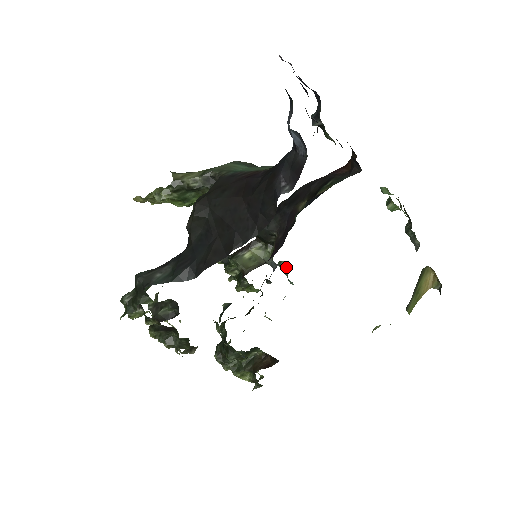
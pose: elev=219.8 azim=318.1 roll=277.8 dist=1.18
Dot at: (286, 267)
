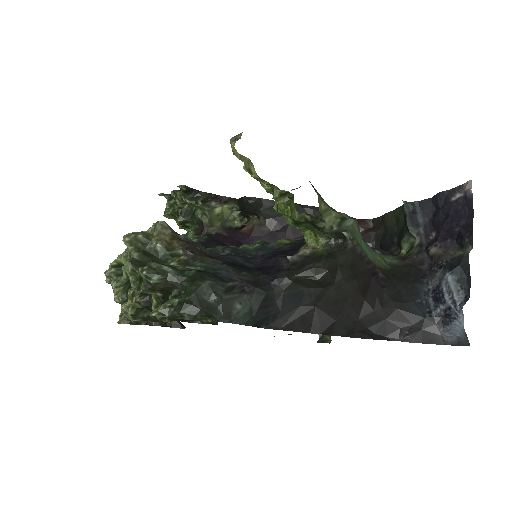
Dot at: occluded
